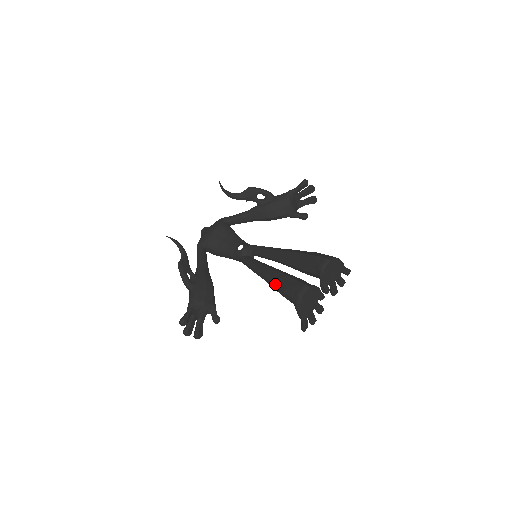
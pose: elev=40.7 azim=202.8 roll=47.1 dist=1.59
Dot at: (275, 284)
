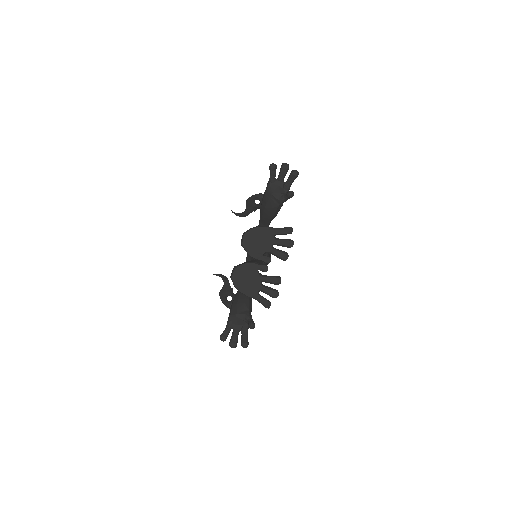
Dot at: occluded
